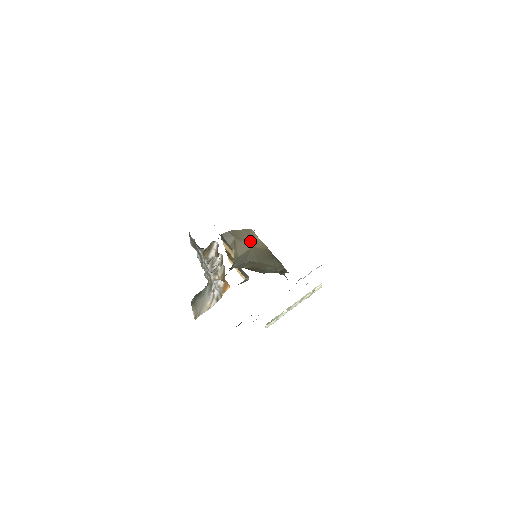
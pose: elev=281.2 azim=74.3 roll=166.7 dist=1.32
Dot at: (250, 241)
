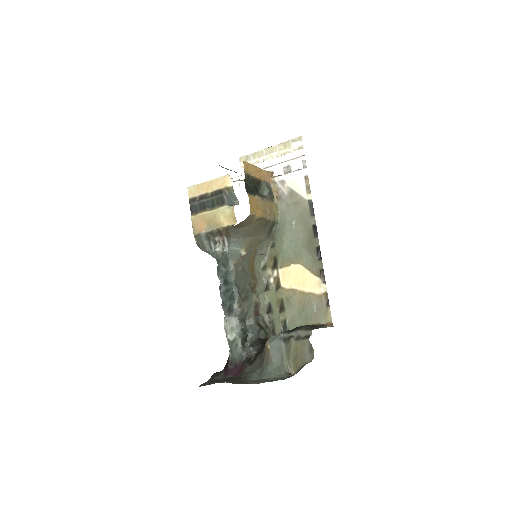
Dot at: (248, 223)
